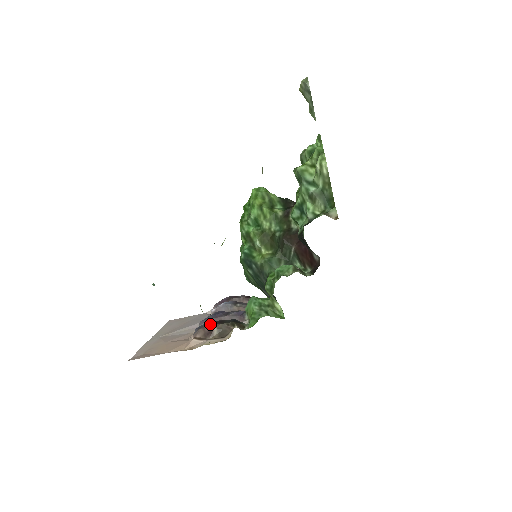
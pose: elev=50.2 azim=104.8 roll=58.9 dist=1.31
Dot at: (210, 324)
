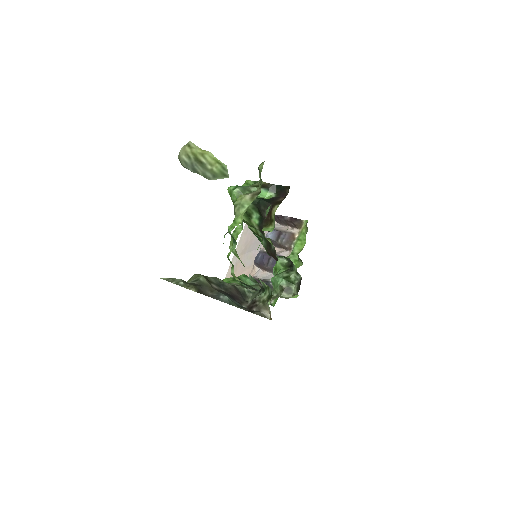
Dot at: occluded
